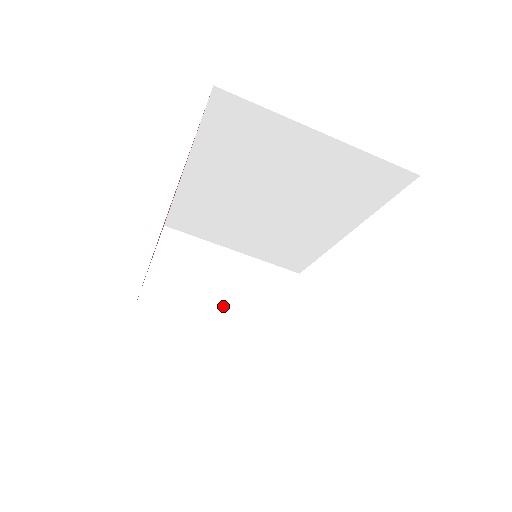
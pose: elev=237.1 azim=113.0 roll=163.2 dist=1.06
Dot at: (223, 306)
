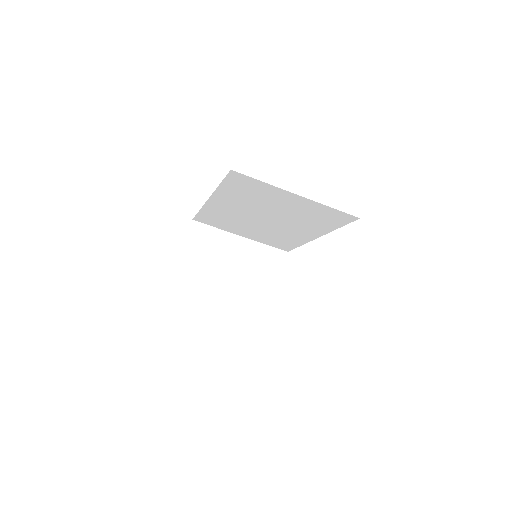
Dot at: (233, 277)
